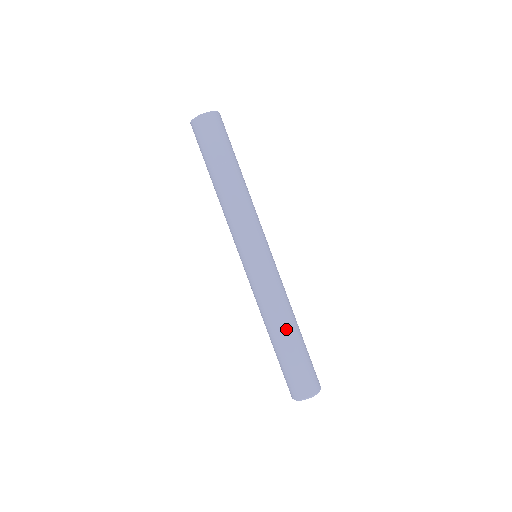
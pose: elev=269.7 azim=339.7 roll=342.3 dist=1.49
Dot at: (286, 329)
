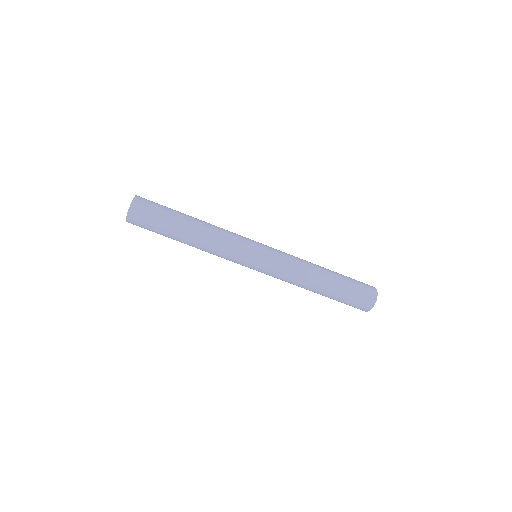
Dot at: (323, 273)
